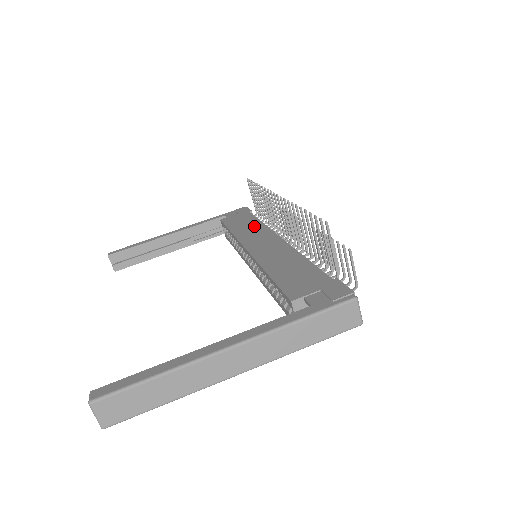
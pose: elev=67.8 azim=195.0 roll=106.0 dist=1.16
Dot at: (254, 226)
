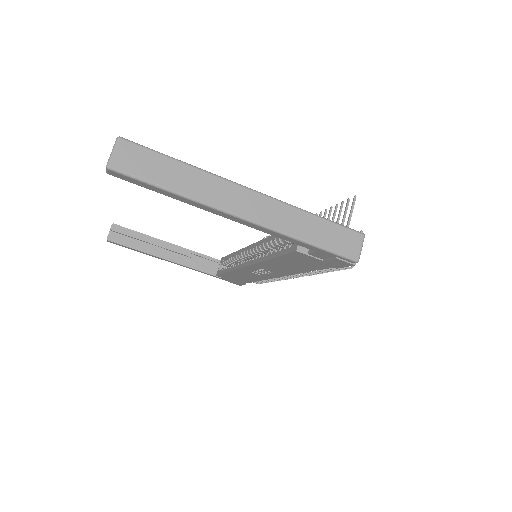
Dot at: occluded
